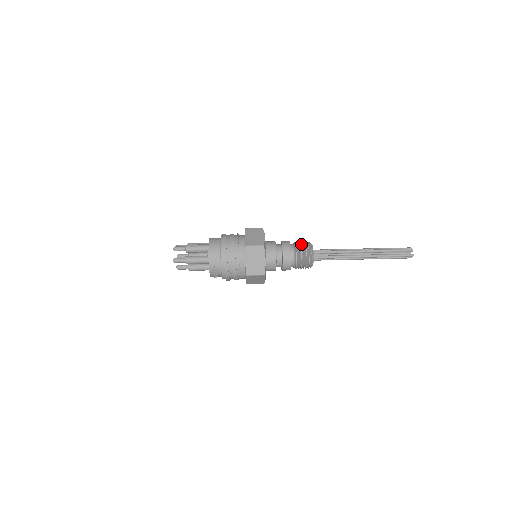
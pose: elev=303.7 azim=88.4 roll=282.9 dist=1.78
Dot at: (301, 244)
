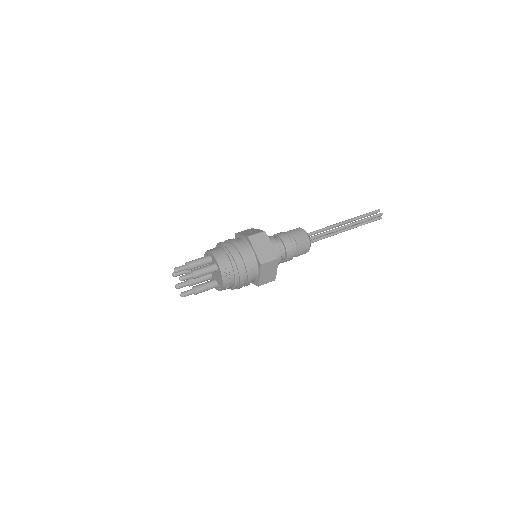
Dot at: (291, 231)
